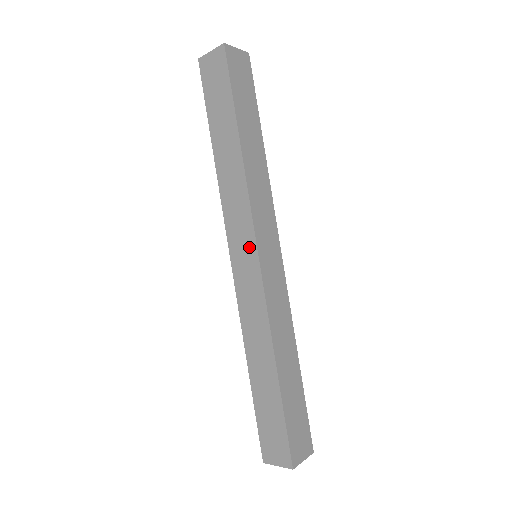
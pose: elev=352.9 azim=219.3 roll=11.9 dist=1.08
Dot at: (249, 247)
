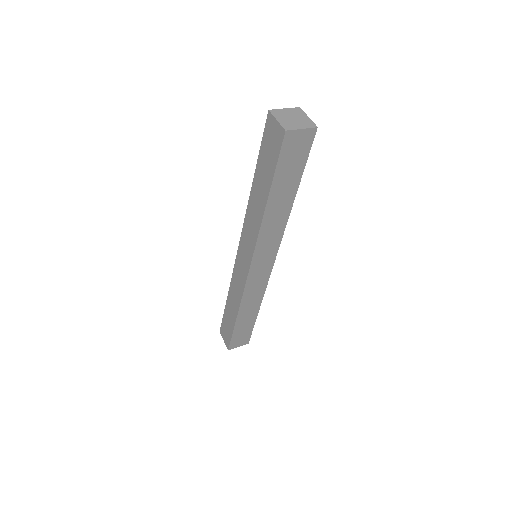
Dot at: (247, 259)
